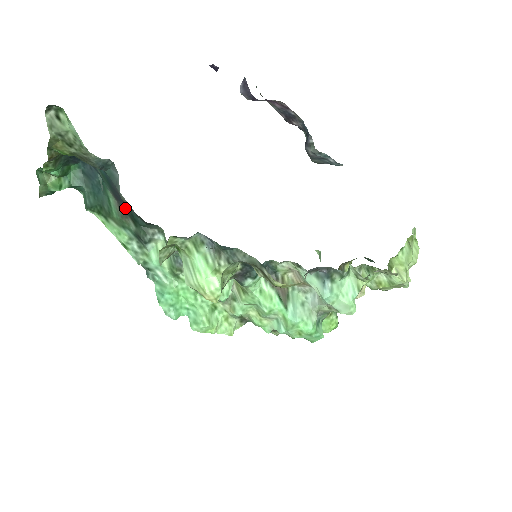
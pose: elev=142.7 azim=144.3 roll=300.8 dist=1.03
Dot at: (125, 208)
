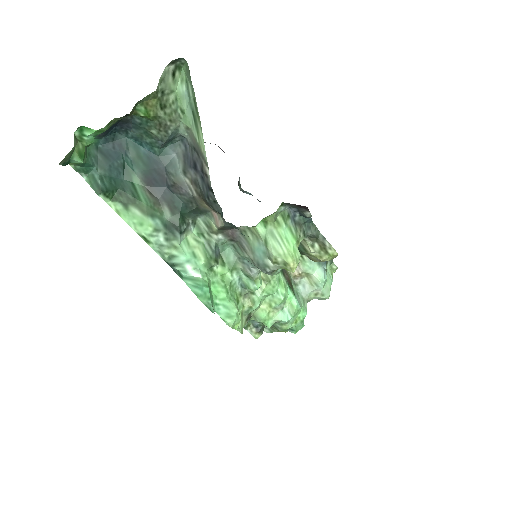
Dot at: (164, 193)
